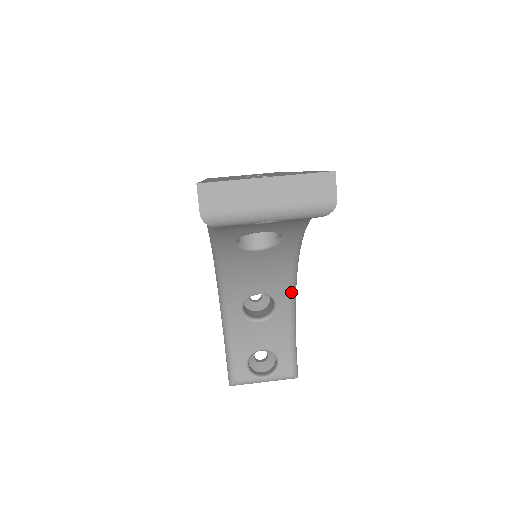
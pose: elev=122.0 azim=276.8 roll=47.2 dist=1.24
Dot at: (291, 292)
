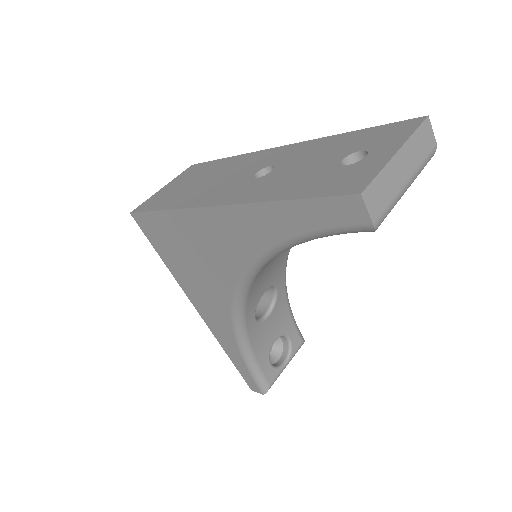
Dot at: occluded
